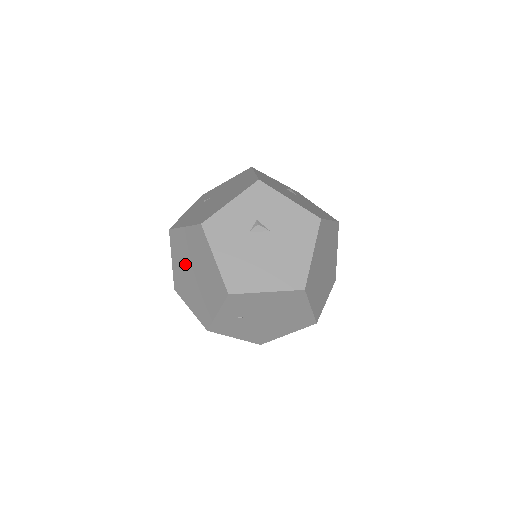
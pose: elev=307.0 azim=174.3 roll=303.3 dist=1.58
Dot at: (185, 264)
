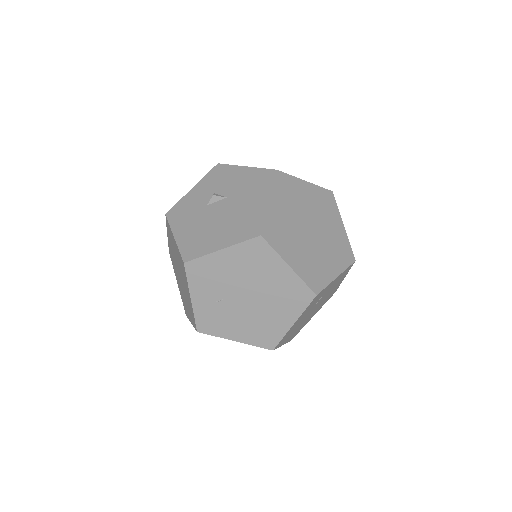
Dot at: (177, 273)
